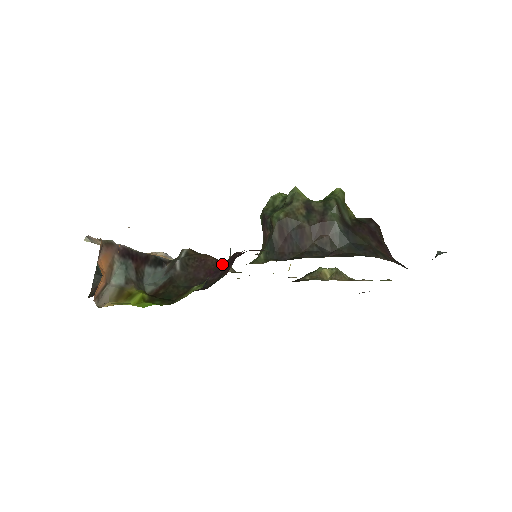
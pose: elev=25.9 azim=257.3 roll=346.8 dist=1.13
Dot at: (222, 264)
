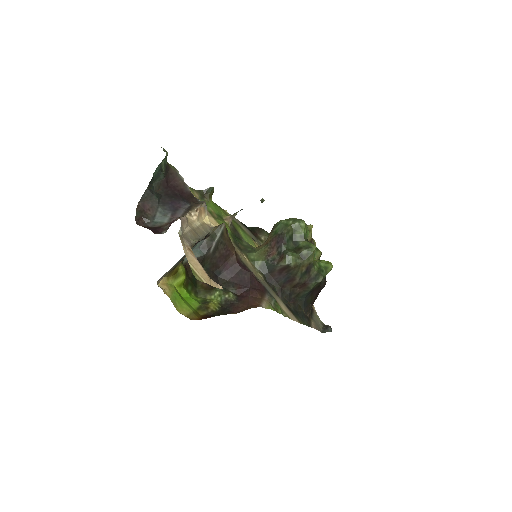
Dot at: (238, 268)
